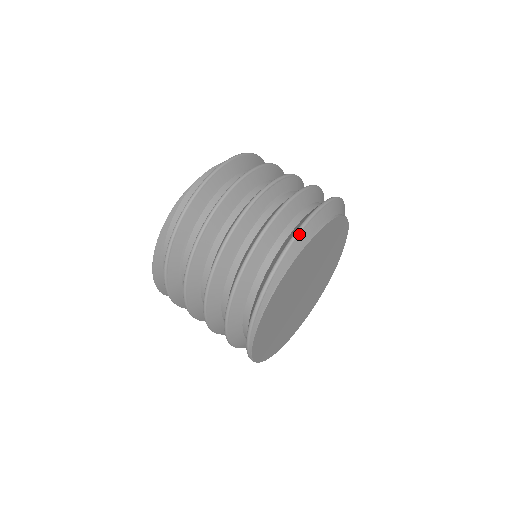
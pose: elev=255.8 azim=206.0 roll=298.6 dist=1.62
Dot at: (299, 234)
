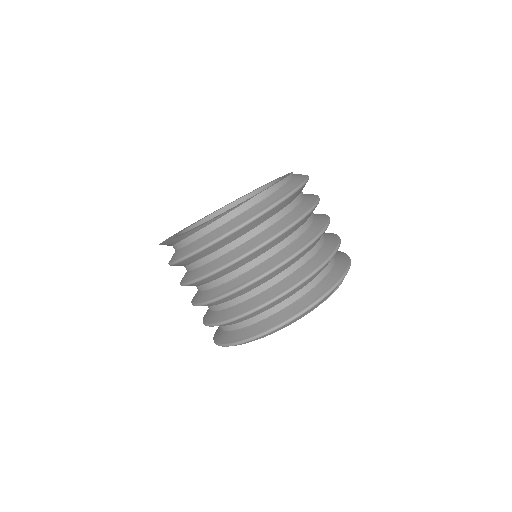
Dot at: (315, 306)
